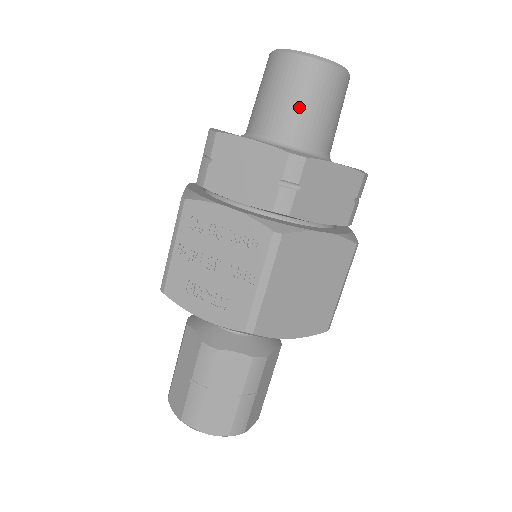
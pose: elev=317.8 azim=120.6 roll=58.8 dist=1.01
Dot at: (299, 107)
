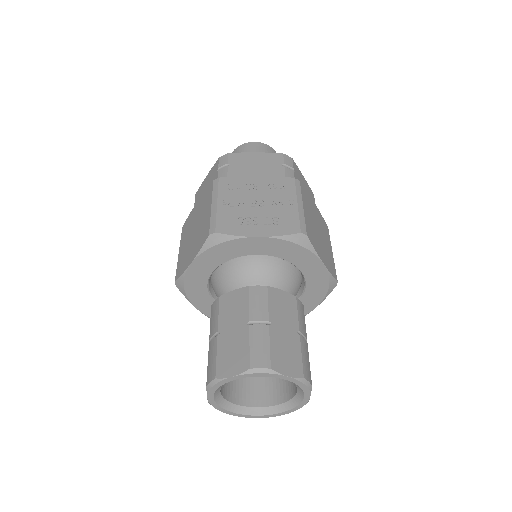
Dot at: occluded
